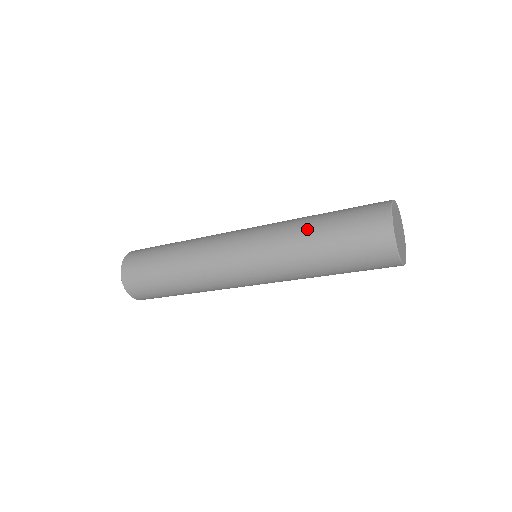
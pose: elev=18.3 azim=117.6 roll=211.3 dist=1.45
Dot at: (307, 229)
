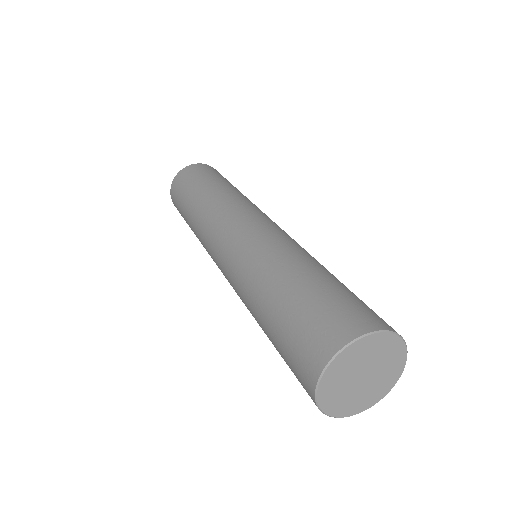
Dot at: occluded
